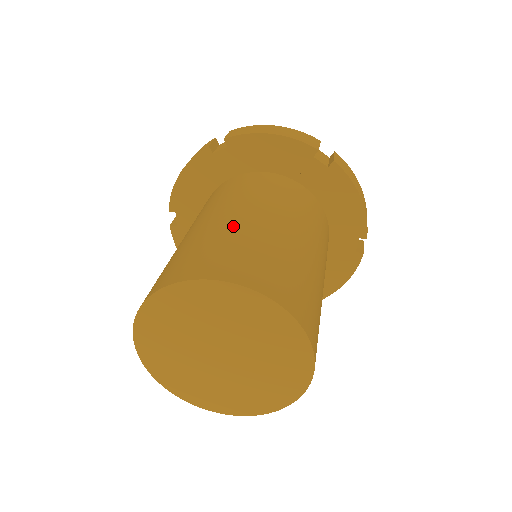
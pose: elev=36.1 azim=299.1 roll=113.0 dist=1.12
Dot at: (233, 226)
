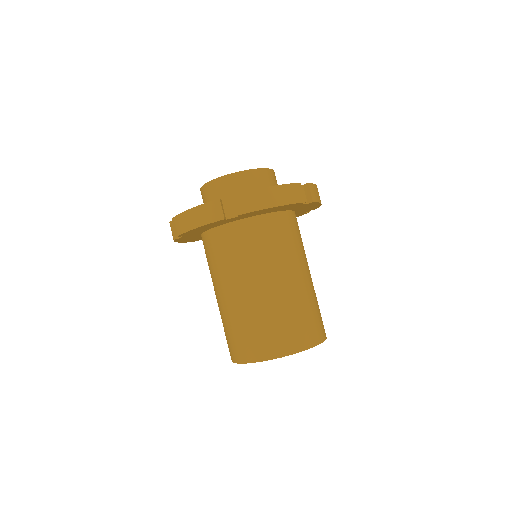
Dot at: (230, 311)
